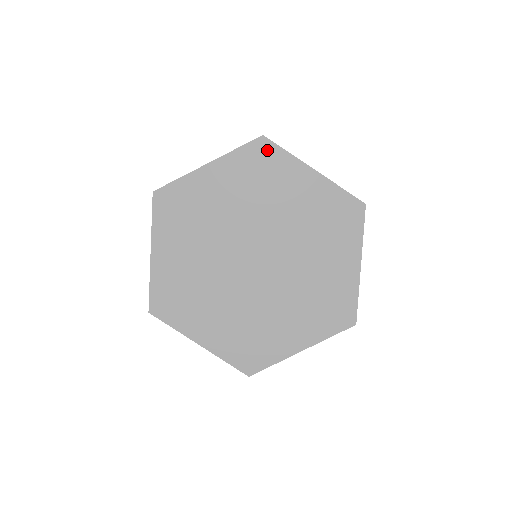
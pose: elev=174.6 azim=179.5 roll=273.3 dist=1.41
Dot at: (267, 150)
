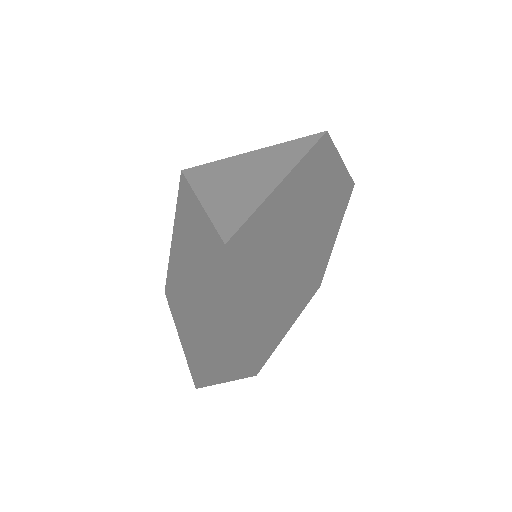
Dot at: (325, 149)
